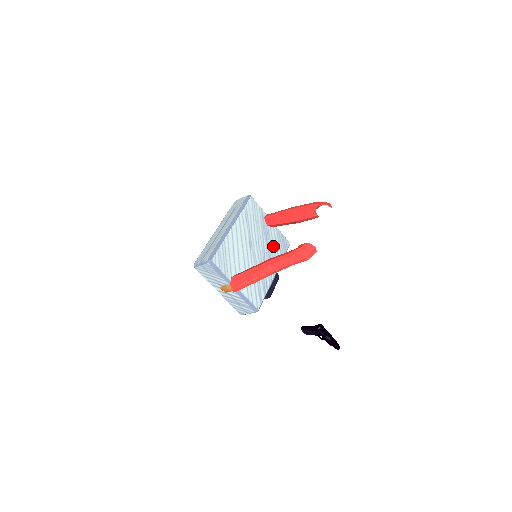
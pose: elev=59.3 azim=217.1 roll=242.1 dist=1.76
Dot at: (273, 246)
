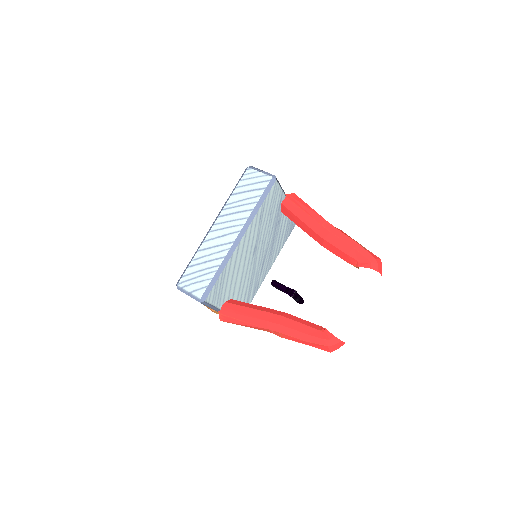
Dot at: (279, 235)
